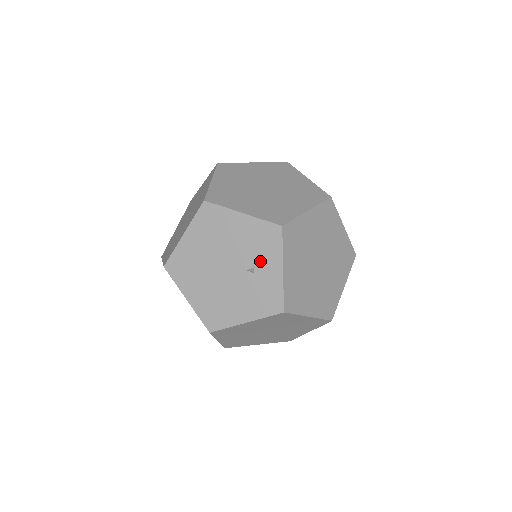
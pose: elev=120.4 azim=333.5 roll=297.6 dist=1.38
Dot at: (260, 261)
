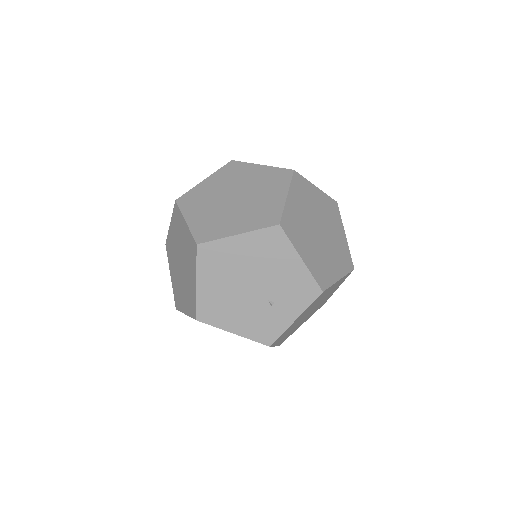
Dot at: (284, 302)
